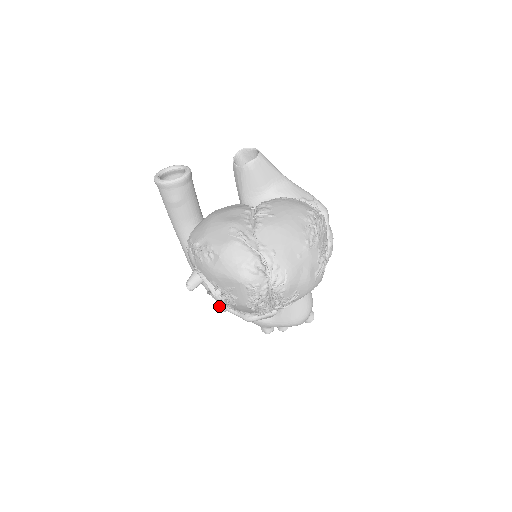
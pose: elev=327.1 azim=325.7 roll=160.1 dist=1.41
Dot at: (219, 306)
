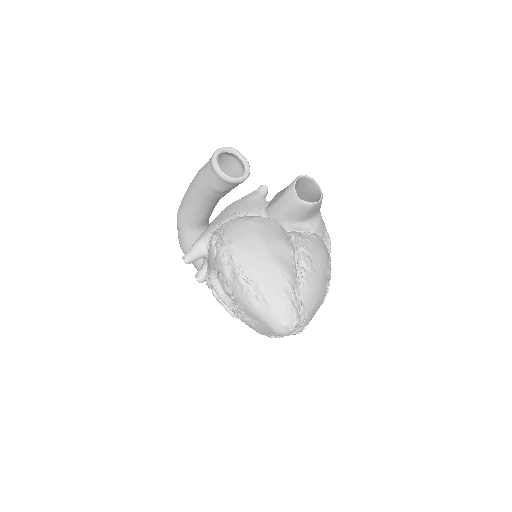
Dot at: (200, 279)
